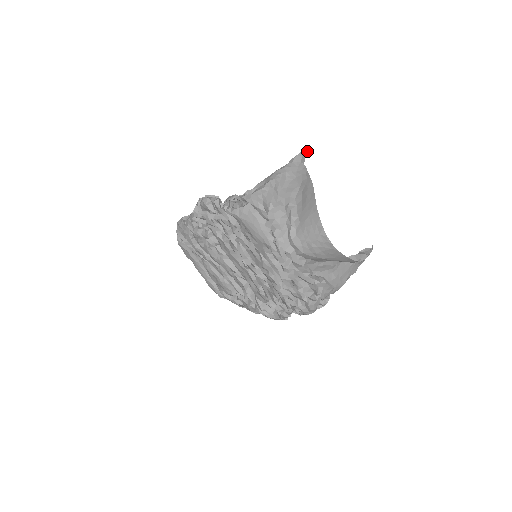
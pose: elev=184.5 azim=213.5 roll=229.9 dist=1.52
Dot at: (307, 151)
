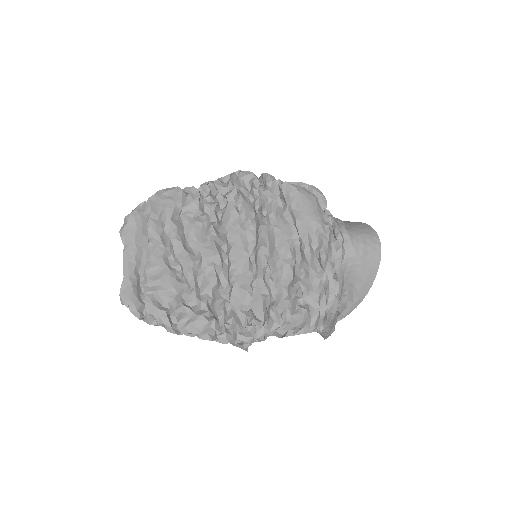
Dot at: occluded
